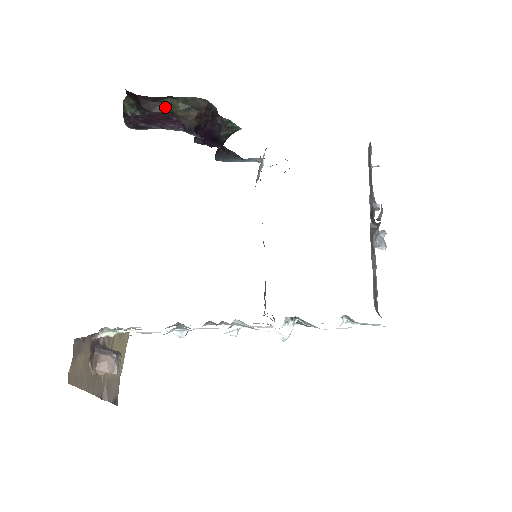
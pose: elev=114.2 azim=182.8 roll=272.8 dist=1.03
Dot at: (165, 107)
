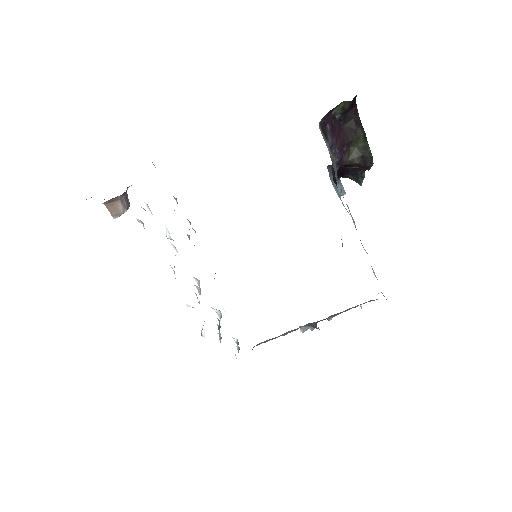
Dot at: (353, 135)
